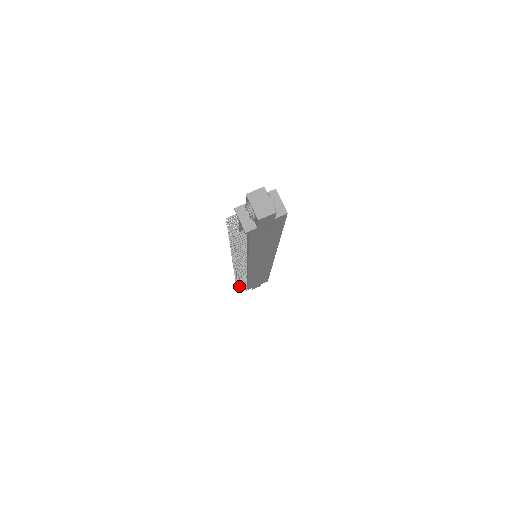
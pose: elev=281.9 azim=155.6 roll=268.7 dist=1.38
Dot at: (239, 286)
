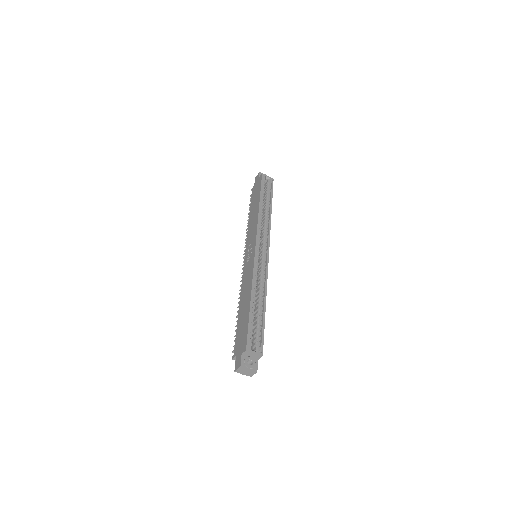
Dot at: occluded
